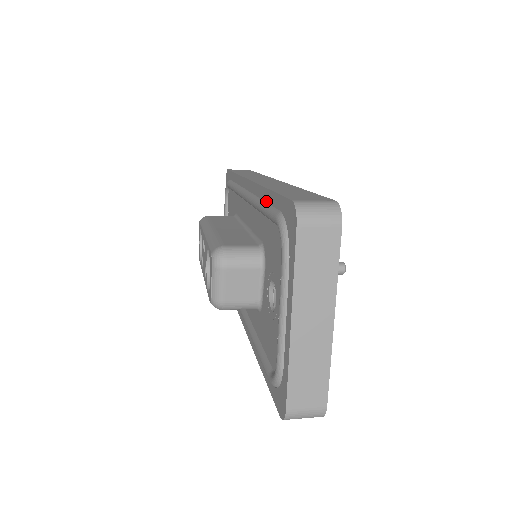
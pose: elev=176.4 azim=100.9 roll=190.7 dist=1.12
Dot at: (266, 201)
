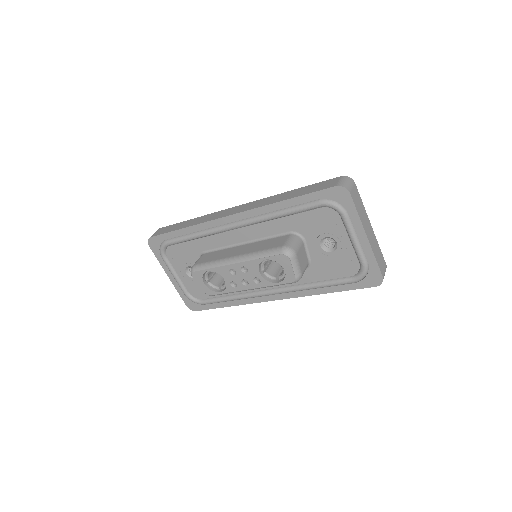
Dot at: (286, 207)
